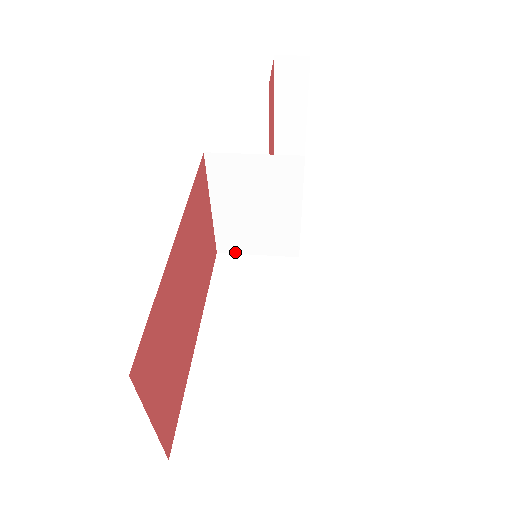
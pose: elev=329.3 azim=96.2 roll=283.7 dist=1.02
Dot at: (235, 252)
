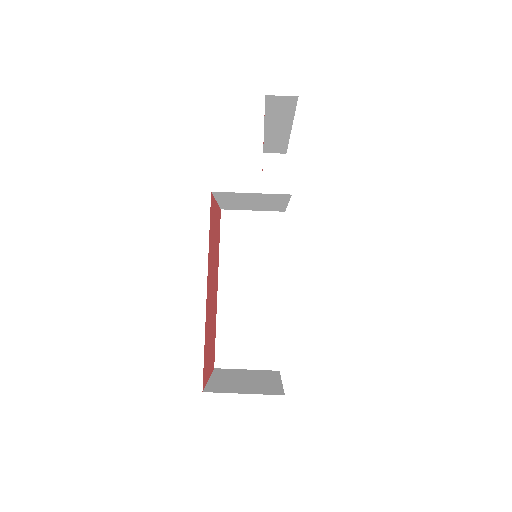
Dot at: (235, 209)
